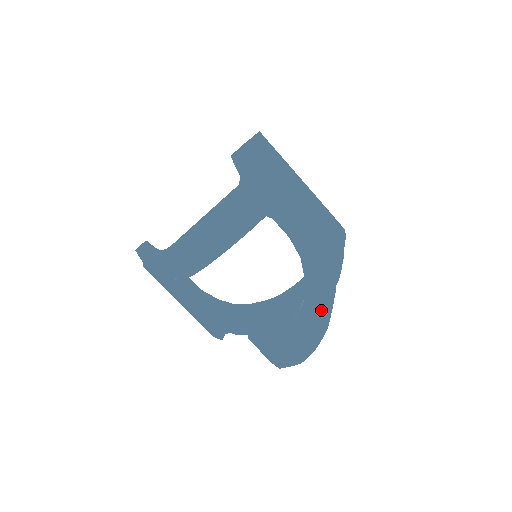
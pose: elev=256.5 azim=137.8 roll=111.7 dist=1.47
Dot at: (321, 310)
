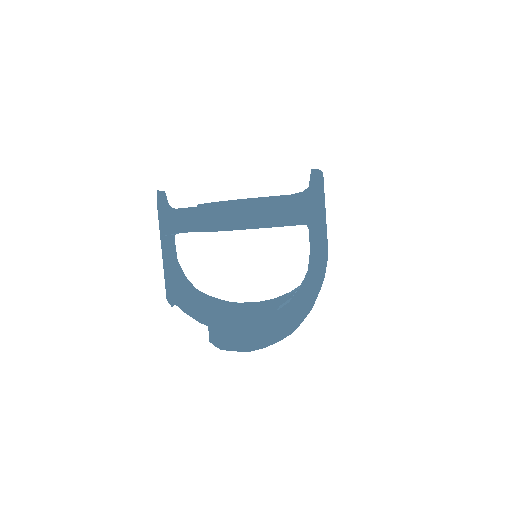
Dot at: (296, 317)
